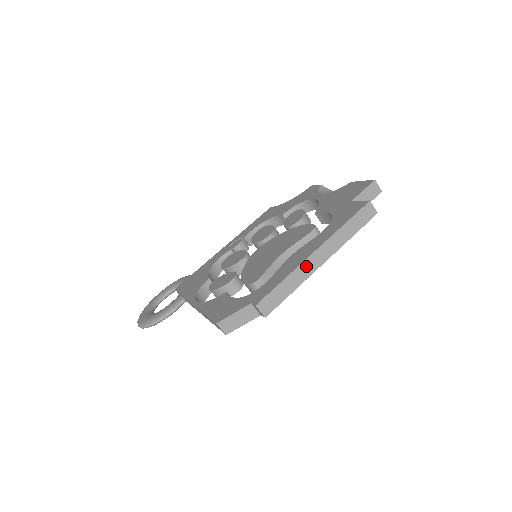
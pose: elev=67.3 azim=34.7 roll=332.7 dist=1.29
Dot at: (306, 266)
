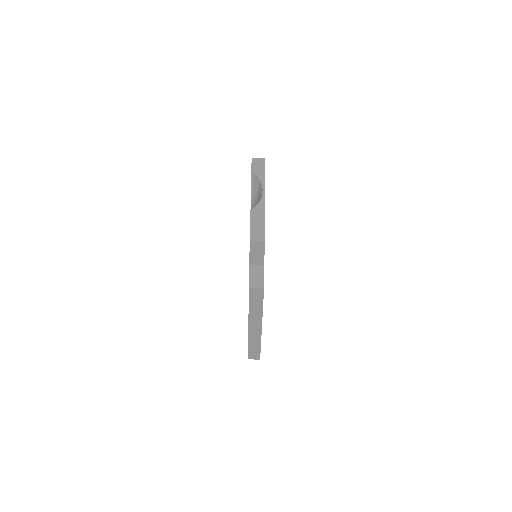
Dot at: (253, 335)
